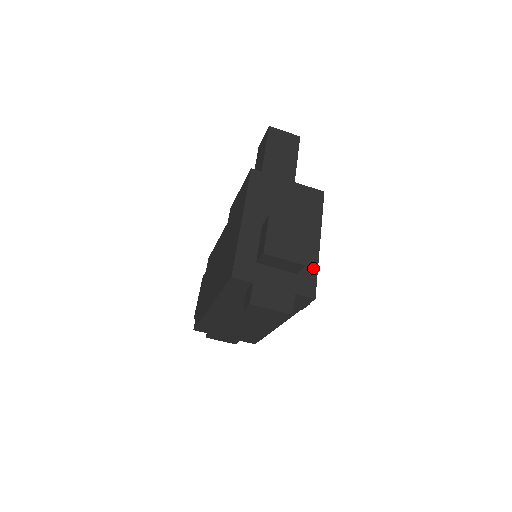
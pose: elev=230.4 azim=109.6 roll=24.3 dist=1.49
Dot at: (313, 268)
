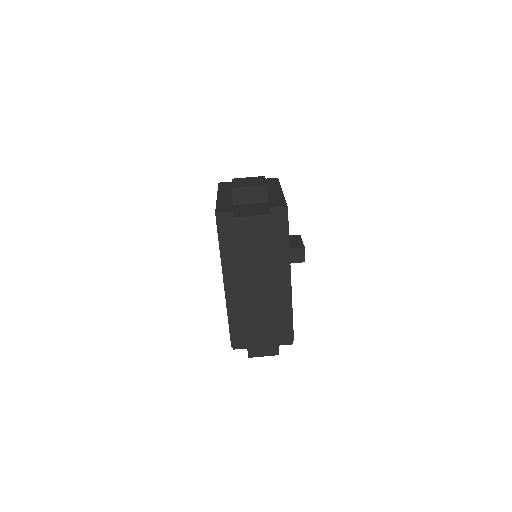
Dot at: (281, 198)
